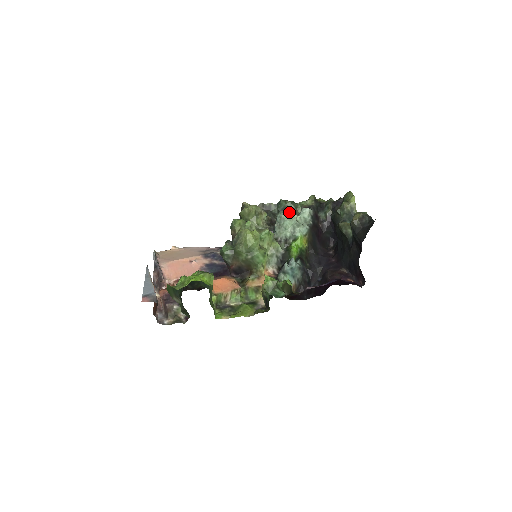
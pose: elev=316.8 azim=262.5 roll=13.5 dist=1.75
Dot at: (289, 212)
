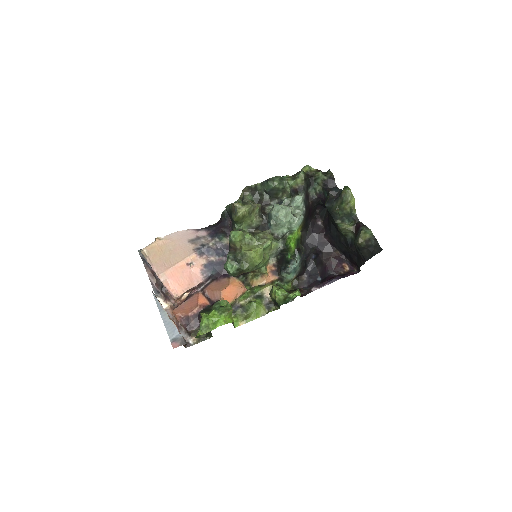
Dot at: (285, 210)
